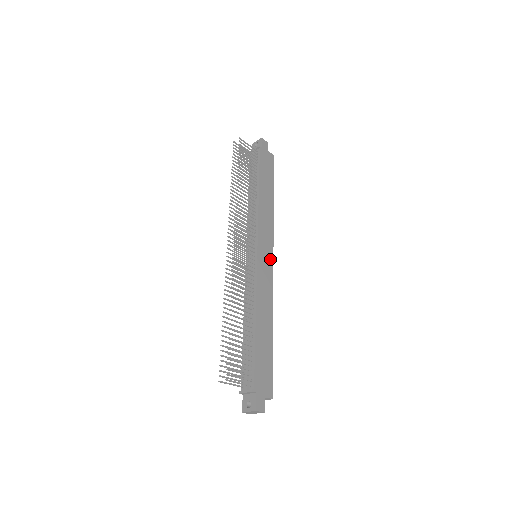
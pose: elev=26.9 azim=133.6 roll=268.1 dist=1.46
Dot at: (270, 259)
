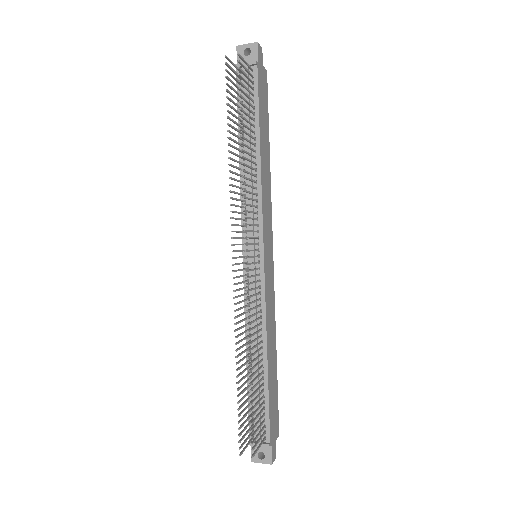
Dot at: (271, 257)
